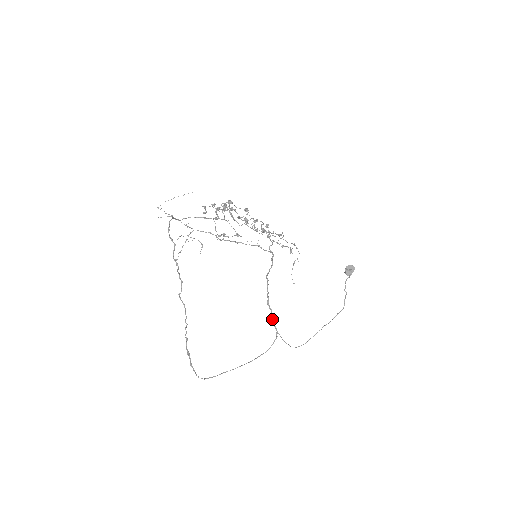
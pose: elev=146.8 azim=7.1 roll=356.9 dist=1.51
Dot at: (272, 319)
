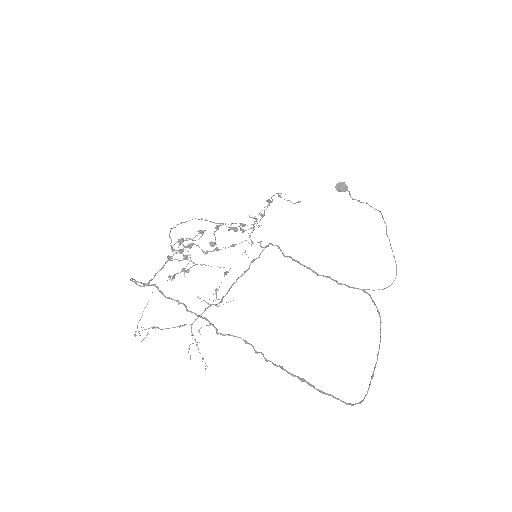
Dot at: (341, 284)
